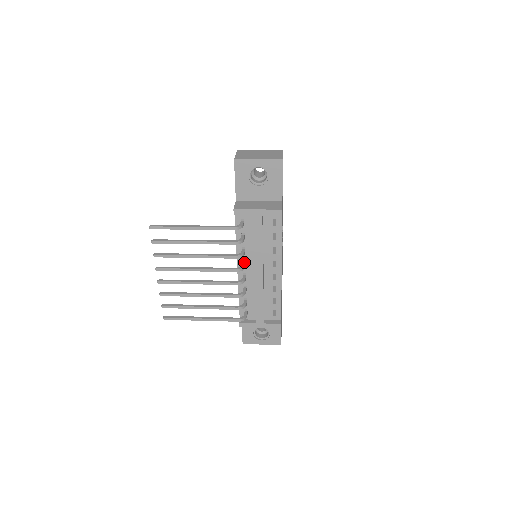
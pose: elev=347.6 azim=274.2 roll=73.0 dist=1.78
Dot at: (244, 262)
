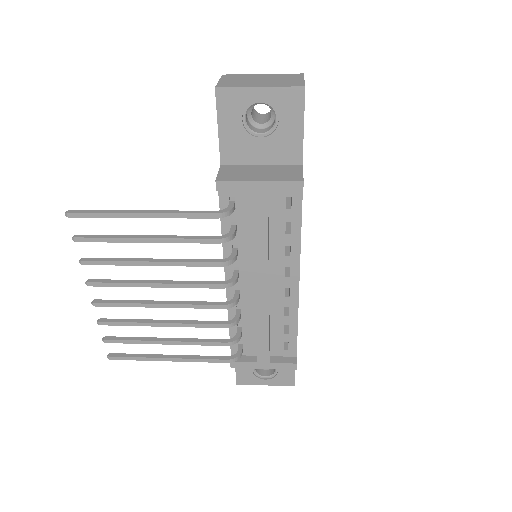
Dot at: (236, 270)
